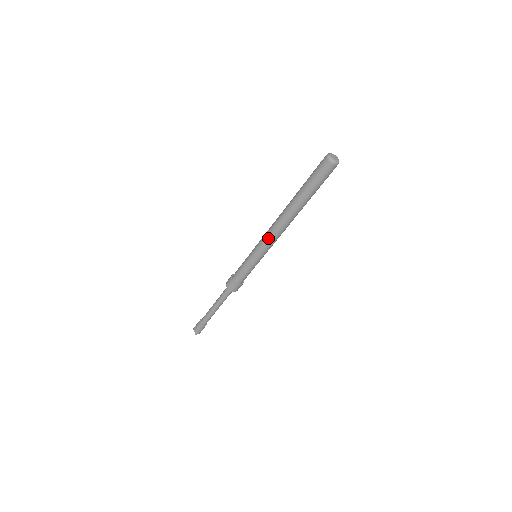
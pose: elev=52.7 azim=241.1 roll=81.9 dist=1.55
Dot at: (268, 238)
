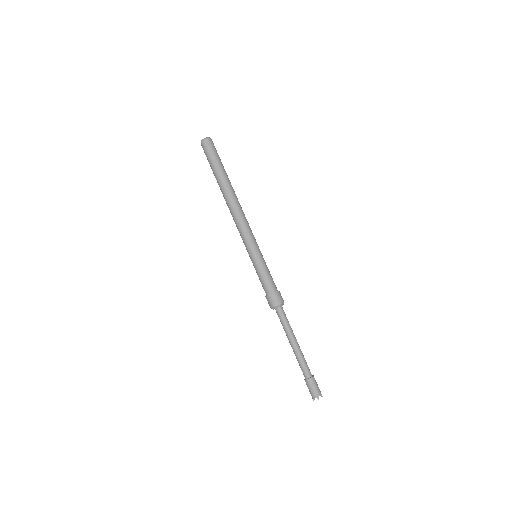
Dot at: (240, 228)
